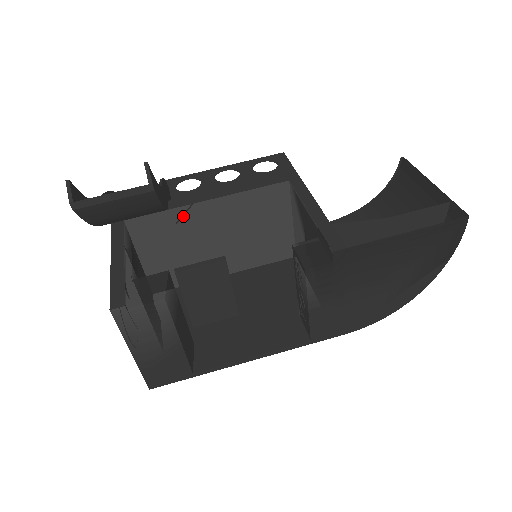
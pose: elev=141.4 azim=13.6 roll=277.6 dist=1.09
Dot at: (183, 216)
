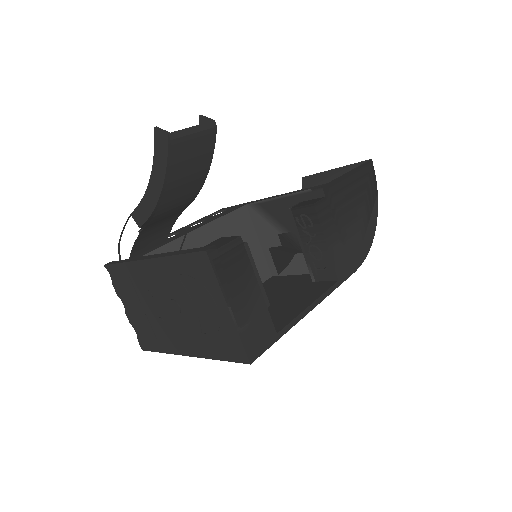
Dot at: (185, 246)
